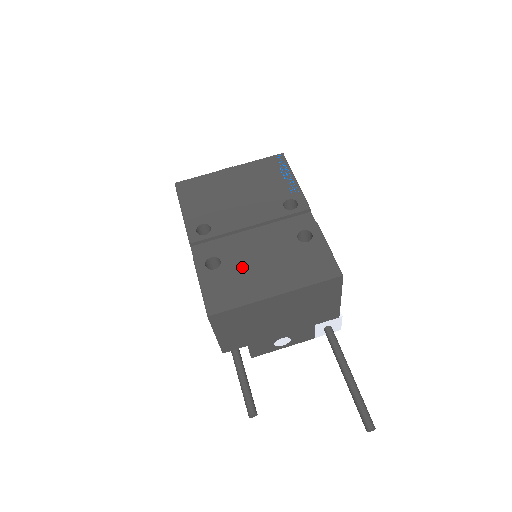
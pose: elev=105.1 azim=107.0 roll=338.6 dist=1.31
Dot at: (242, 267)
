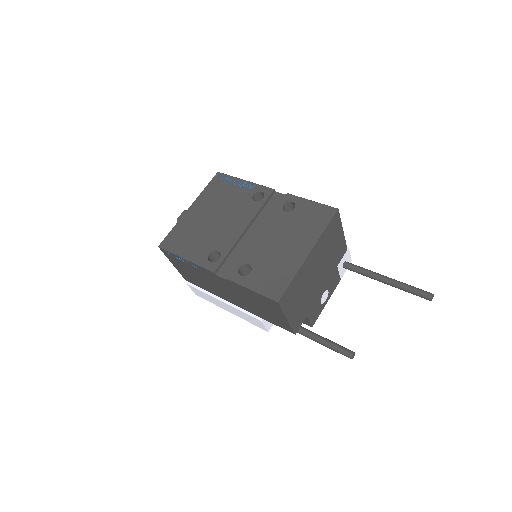
Dot at: (268, 256)
